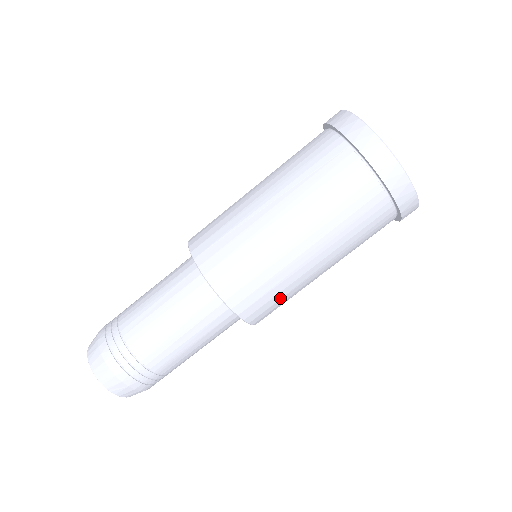
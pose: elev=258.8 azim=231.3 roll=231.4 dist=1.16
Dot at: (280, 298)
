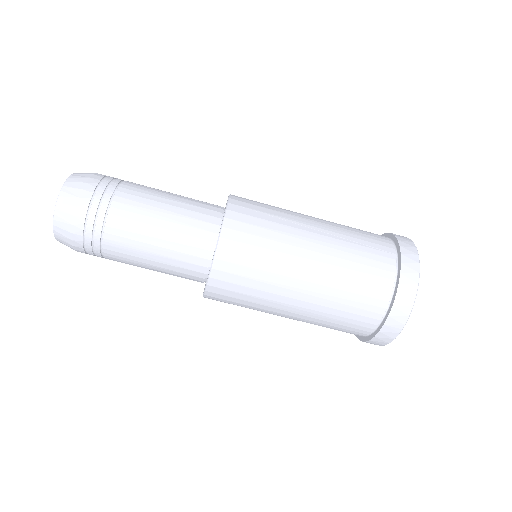
Dot at: (247, 293)
